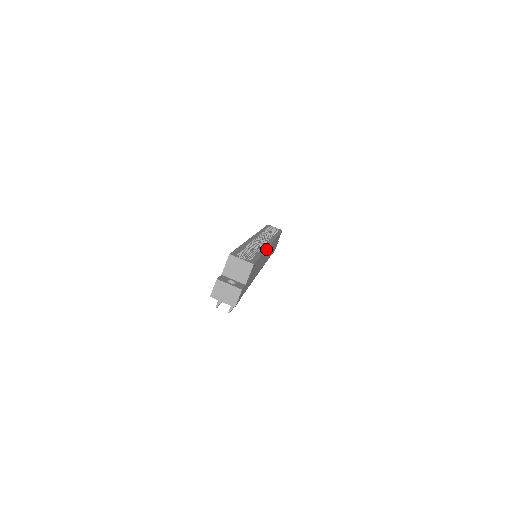
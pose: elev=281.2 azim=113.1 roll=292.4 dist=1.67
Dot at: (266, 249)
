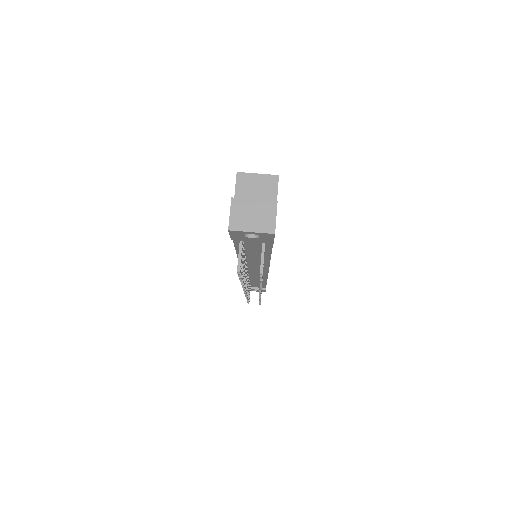
Dot at: occluded
